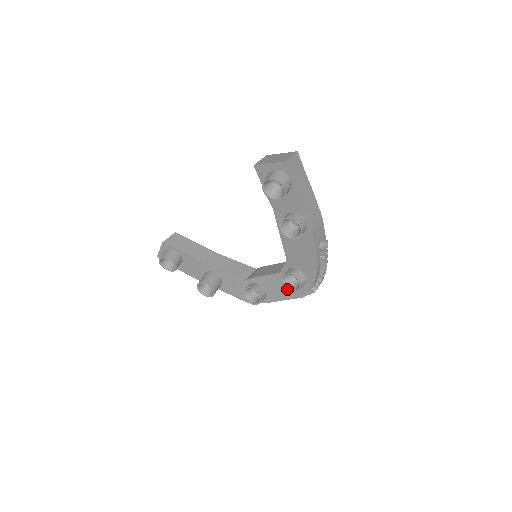
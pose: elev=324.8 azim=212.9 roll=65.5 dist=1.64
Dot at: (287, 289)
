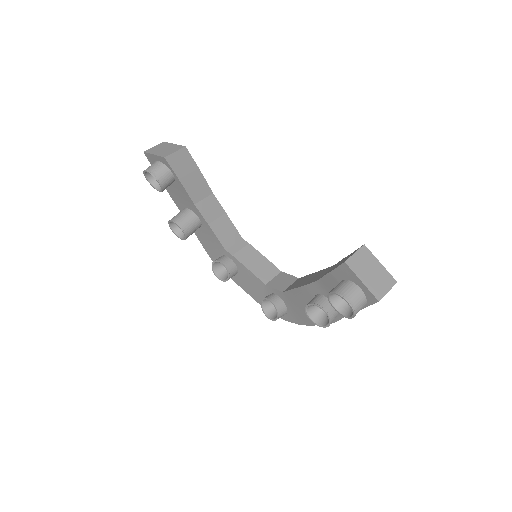
Dot at: (258, 294)
